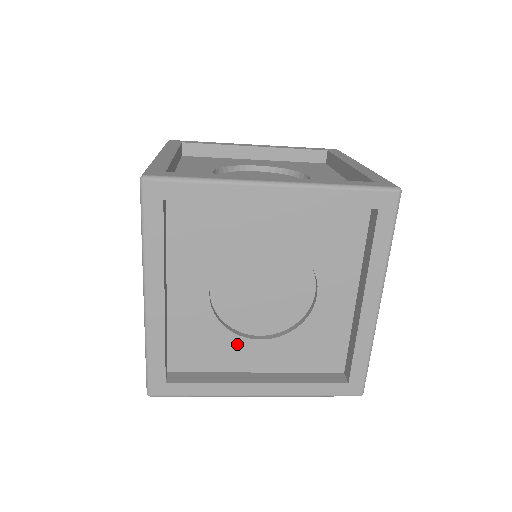
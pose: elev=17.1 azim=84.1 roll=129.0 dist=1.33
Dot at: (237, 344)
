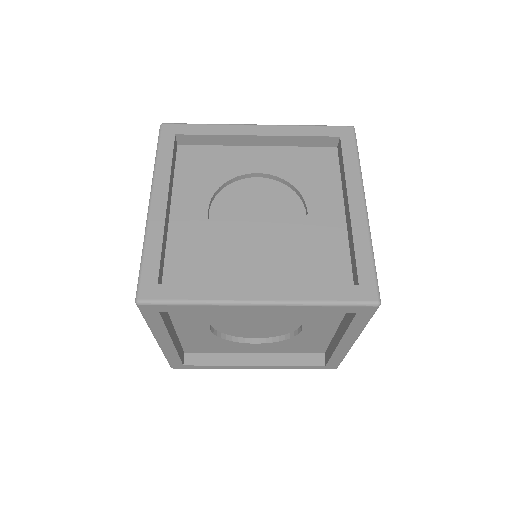
Dot at: (235, 260)
